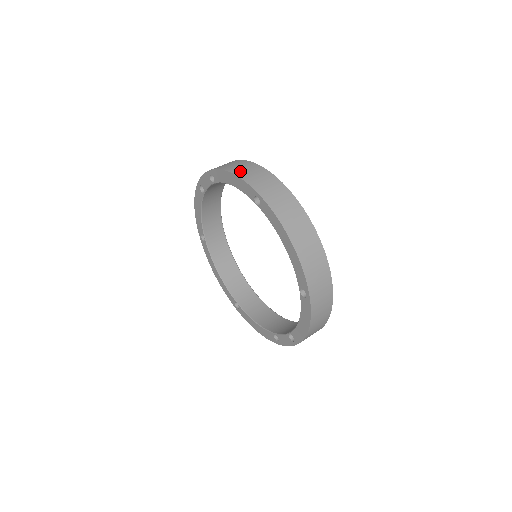
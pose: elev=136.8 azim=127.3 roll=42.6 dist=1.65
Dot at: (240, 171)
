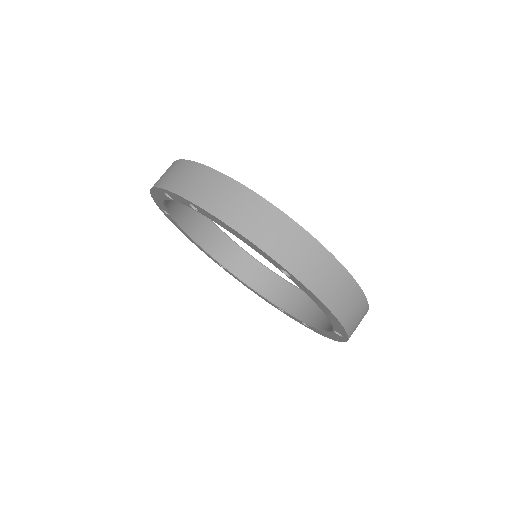
Dot at: (250, 227)
